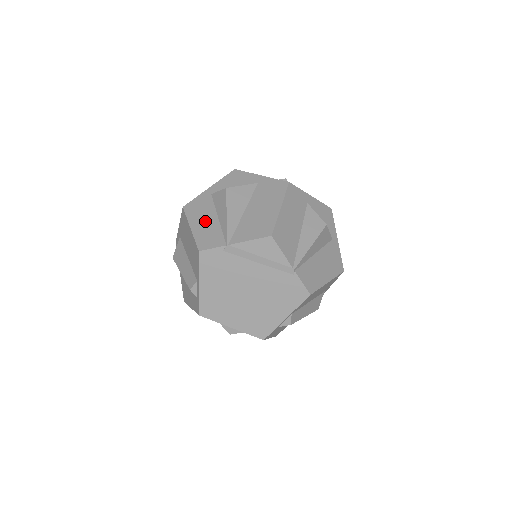
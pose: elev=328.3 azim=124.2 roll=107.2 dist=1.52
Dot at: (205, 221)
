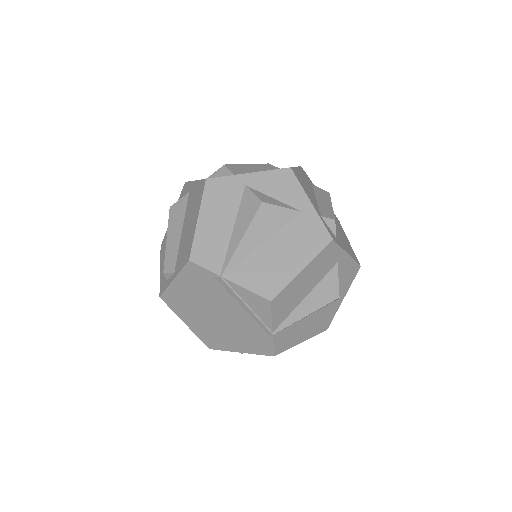
Dot at: (217, 222)
